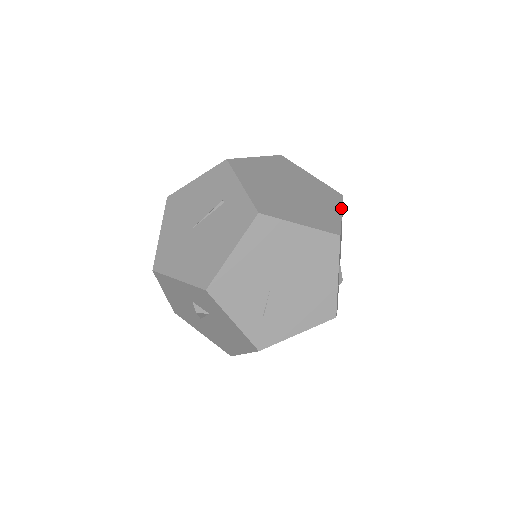
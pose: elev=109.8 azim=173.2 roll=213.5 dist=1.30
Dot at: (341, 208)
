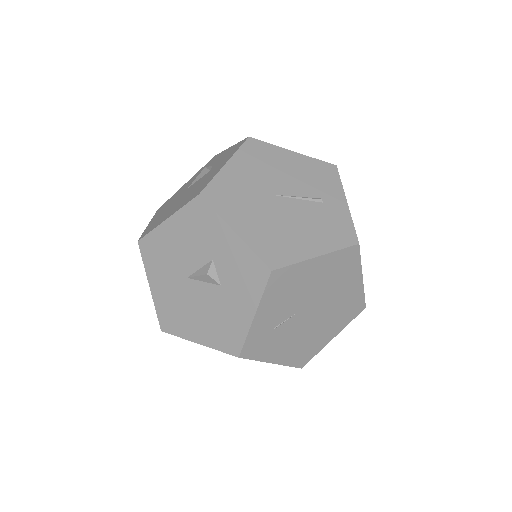
Dot at: occluded
